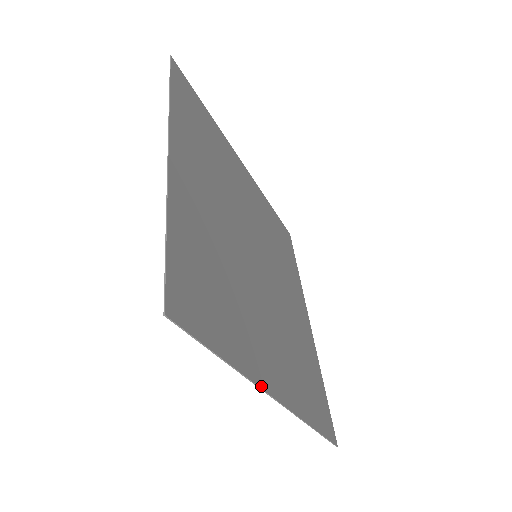
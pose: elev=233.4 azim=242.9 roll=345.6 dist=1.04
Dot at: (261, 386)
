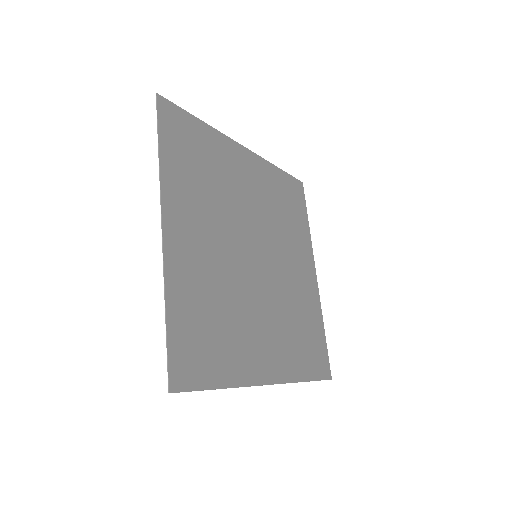
Dot at: (254, 384)
